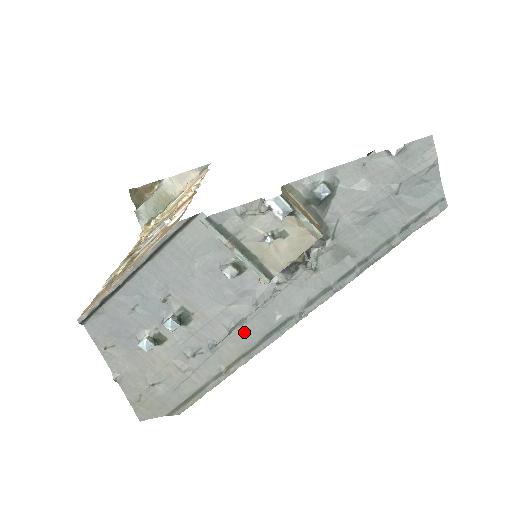
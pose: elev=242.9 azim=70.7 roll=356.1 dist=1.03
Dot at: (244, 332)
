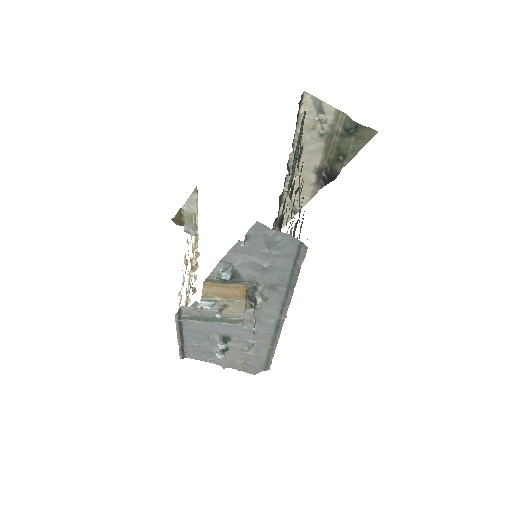
Dot at: (262, 333)
